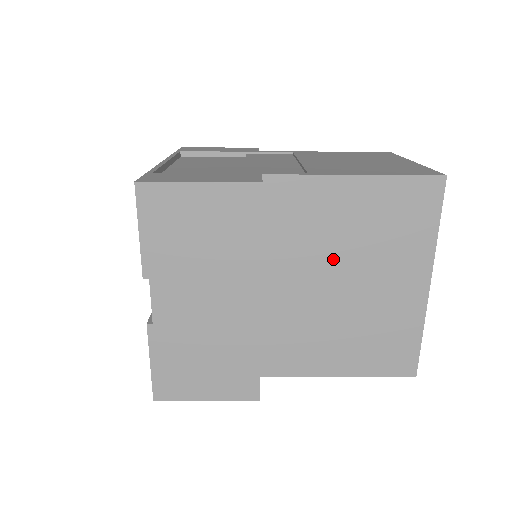
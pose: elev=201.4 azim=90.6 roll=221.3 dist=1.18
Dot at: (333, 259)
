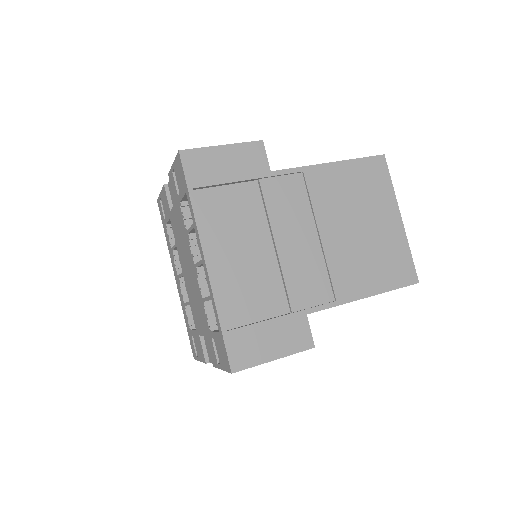
Dot at: occluded
